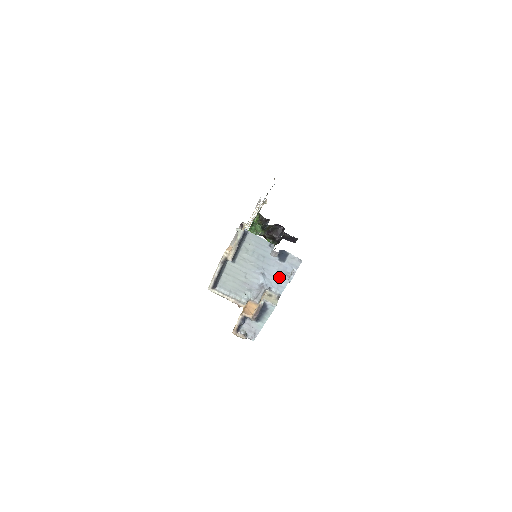
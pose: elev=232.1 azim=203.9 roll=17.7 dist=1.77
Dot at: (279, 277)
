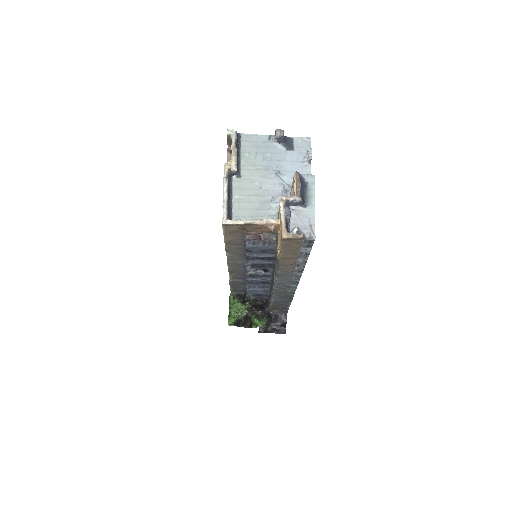
Dot at: (297, 169)
